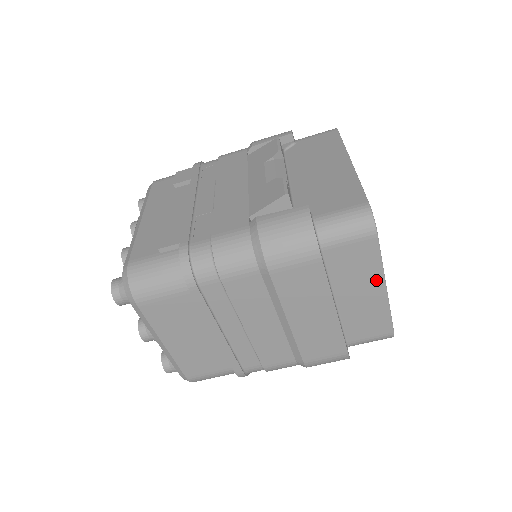
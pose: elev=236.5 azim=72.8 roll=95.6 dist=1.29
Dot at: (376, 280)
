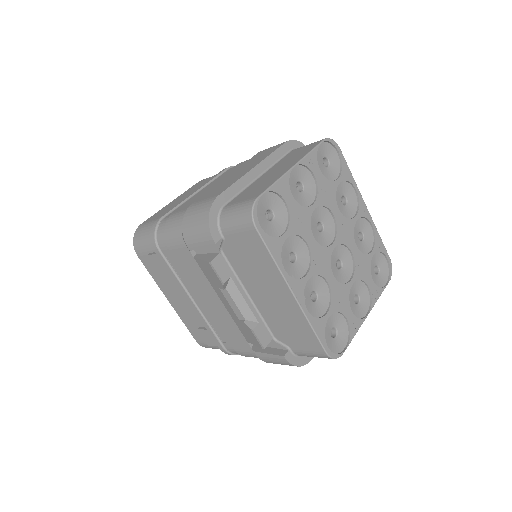
Dot at: occluded
